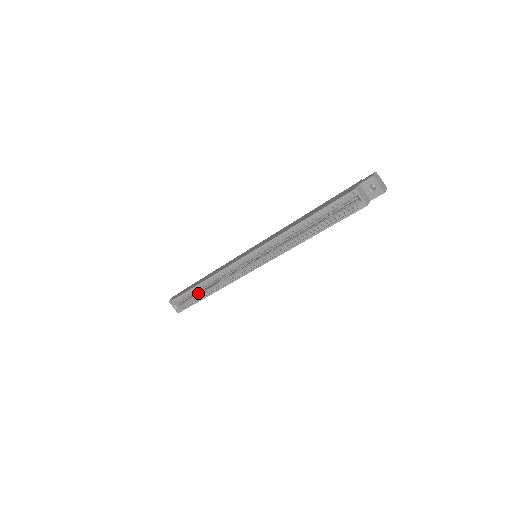
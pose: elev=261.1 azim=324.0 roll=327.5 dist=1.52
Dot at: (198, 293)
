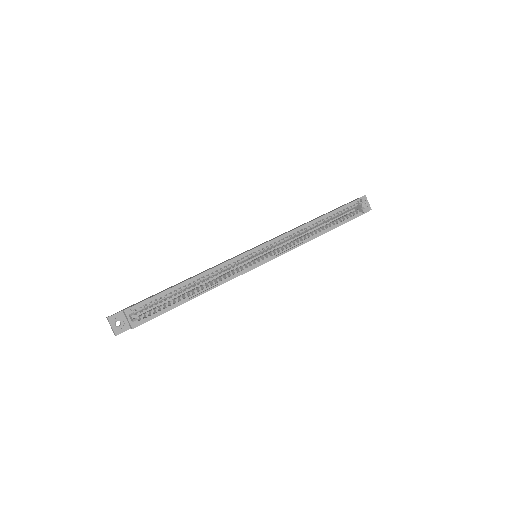
Dot at: (170, 300)
